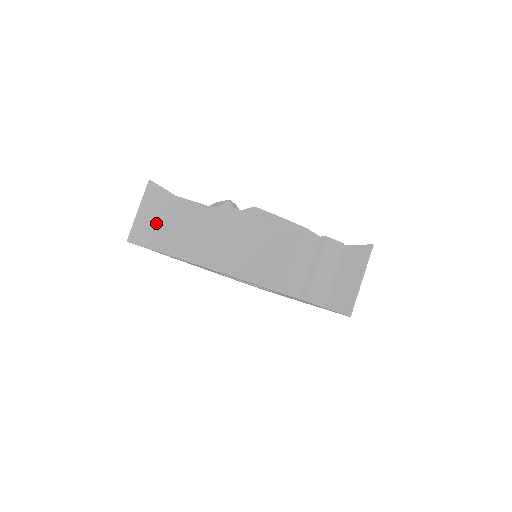
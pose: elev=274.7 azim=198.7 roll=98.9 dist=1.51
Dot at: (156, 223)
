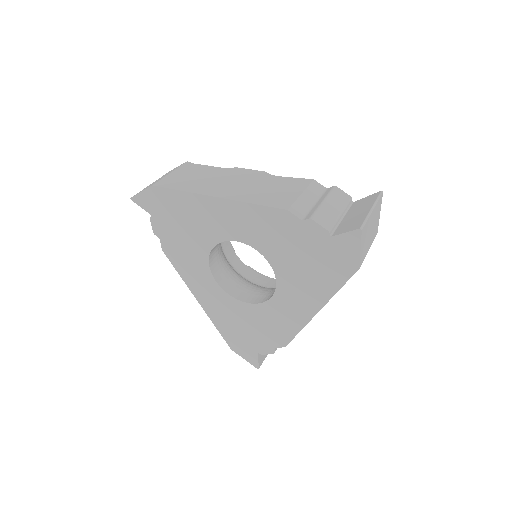
Dot at: (168, 174)
